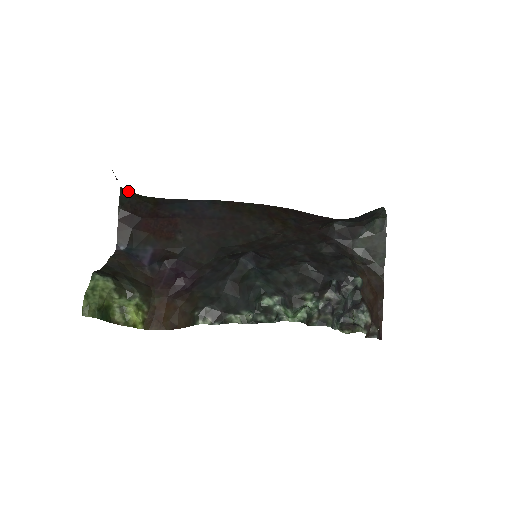
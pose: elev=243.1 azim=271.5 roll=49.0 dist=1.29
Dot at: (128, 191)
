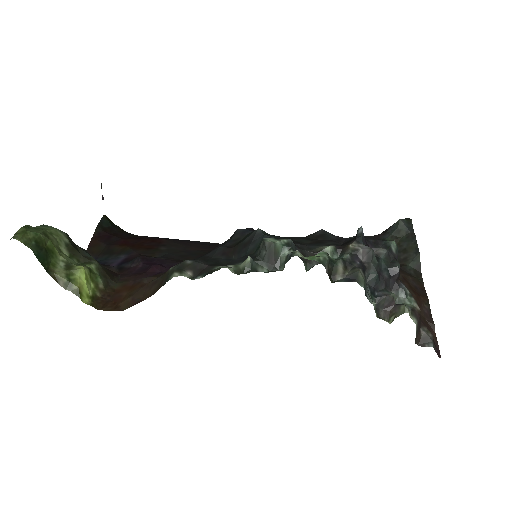
Dot at: (112, 222)
